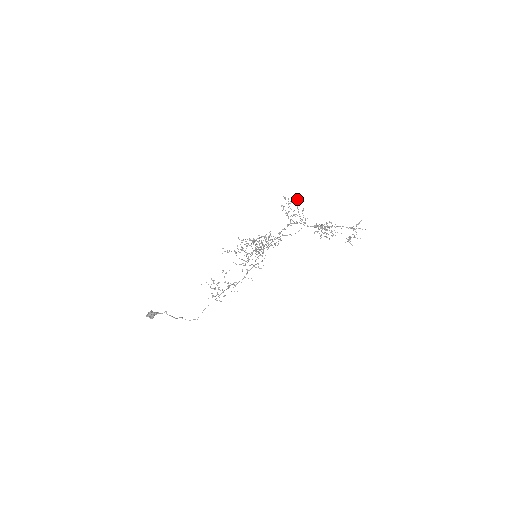
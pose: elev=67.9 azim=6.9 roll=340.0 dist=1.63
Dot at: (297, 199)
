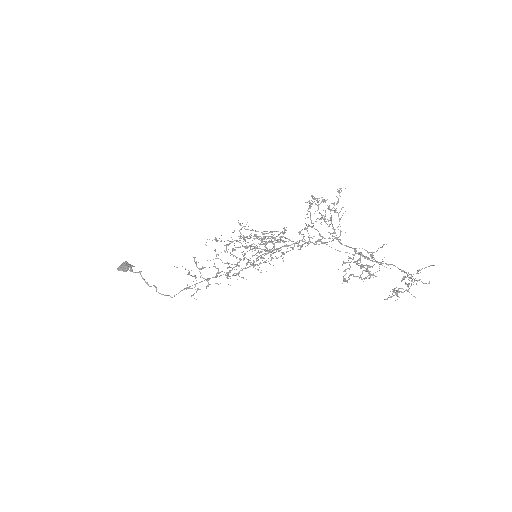
Dot at: (337, 197)
